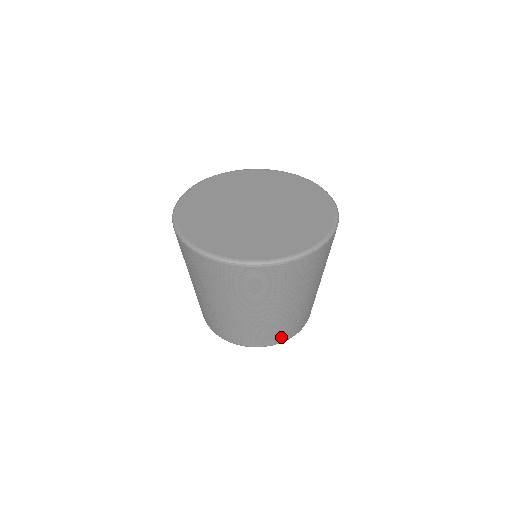
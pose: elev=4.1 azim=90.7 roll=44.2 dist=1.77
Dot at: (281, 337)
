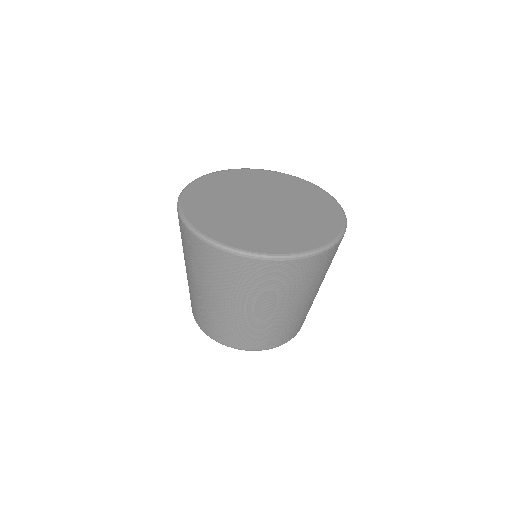
Dot at: (235, 341)
